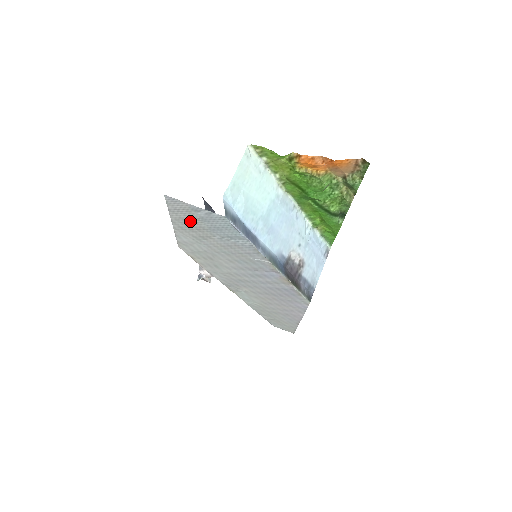
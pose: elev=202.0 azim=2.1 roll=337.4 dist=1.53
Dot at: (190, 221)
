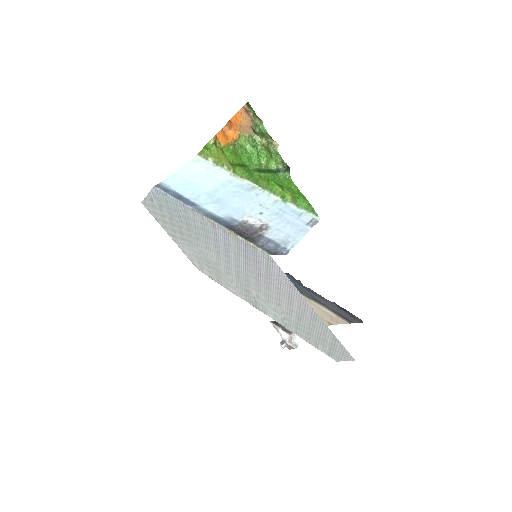
Dot at: (164, 219)
